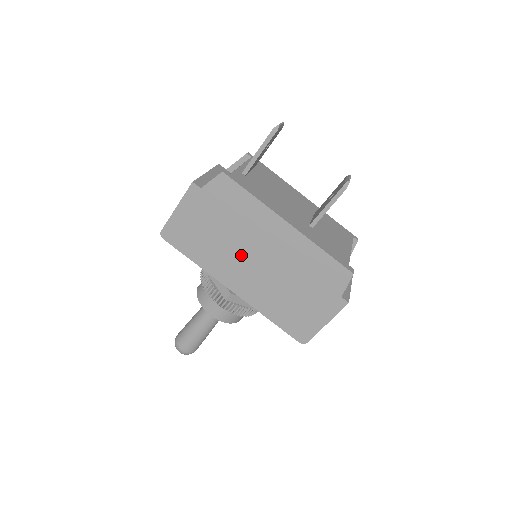
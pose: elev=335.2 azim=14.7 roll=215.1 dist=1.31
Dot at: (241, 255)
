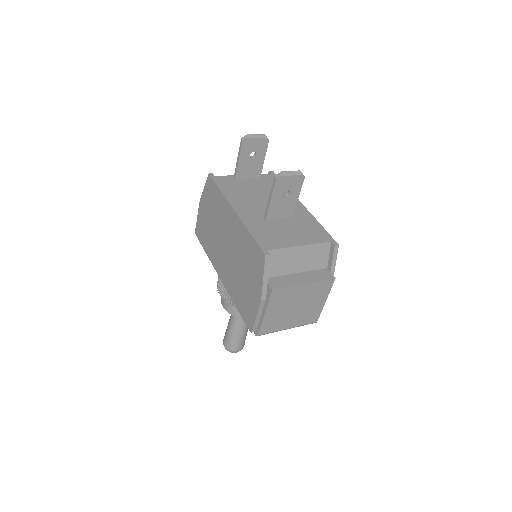
Dot at: (220, 243)
